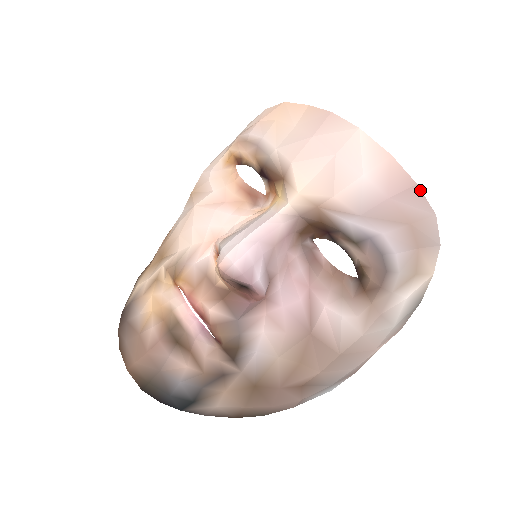
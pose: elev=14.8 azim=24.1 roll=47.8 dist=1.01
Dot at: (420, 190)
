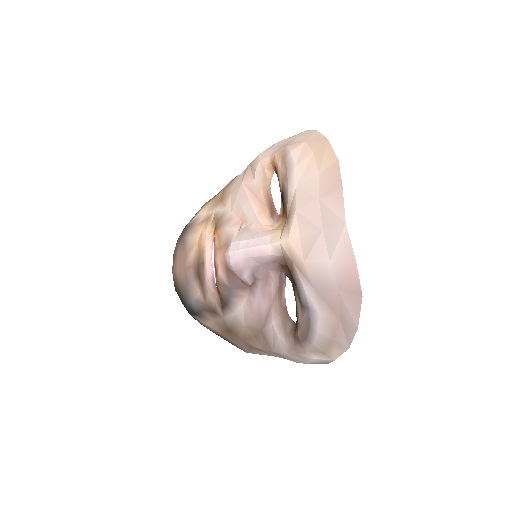
Dot at: (361, 302)
